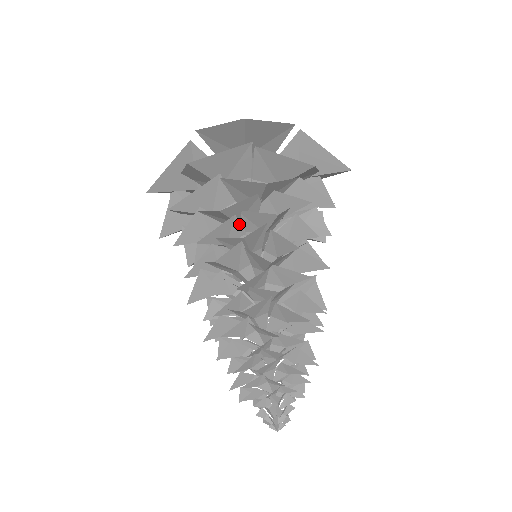
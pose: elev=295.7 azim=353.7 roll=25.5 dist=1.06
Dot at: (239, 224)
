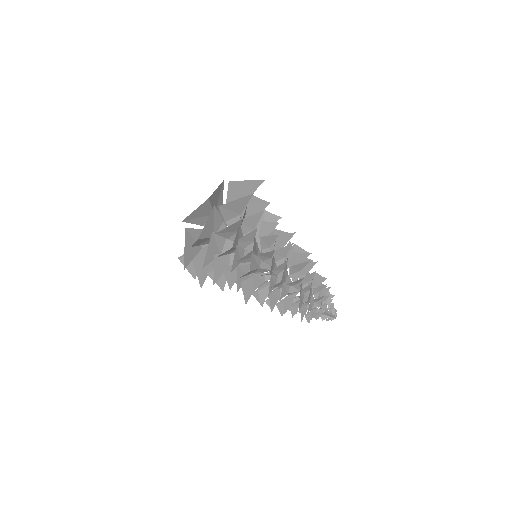
Dot at: (240, 247)
